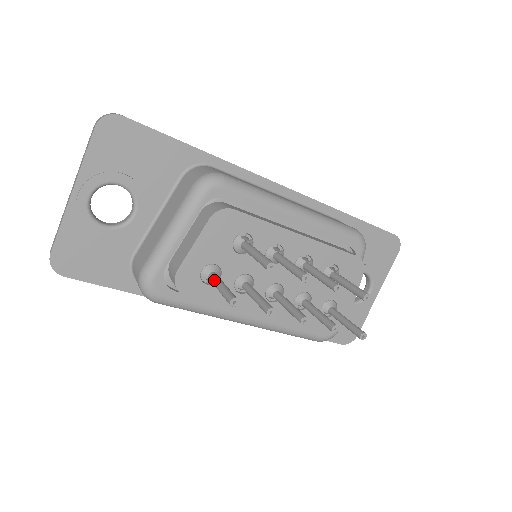
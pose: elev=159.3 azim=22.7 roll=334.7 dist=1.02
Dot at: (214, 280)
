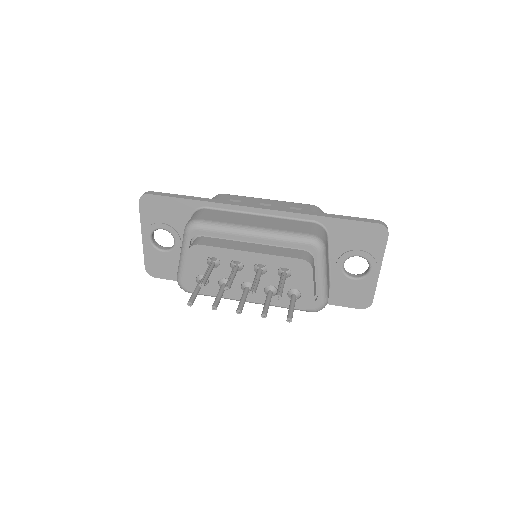
Dot at: (196, 286)
